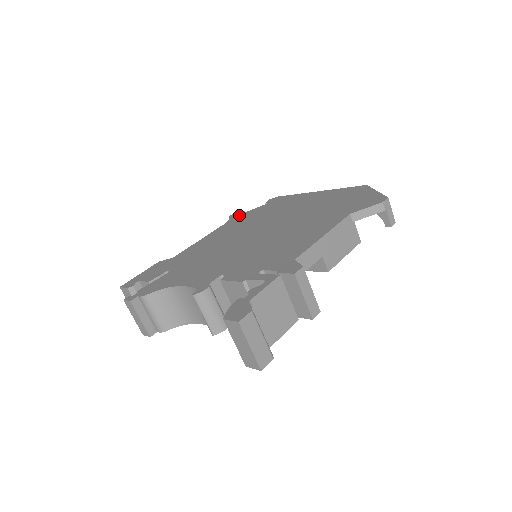
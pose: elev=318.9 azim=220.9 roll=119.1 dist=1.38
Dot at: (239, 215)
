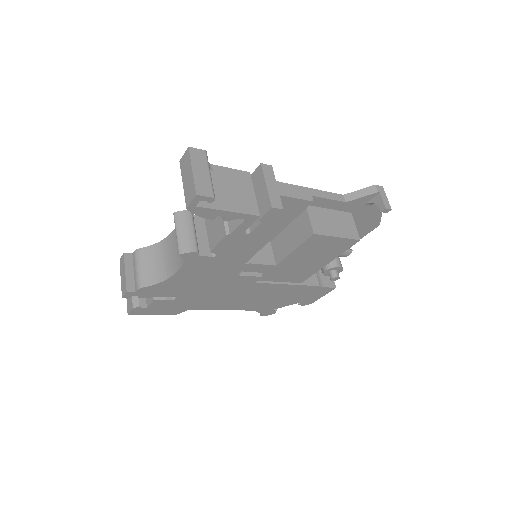
Dot at: occluded
